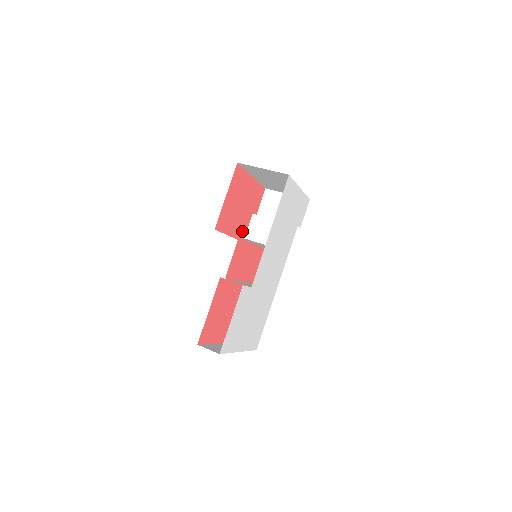
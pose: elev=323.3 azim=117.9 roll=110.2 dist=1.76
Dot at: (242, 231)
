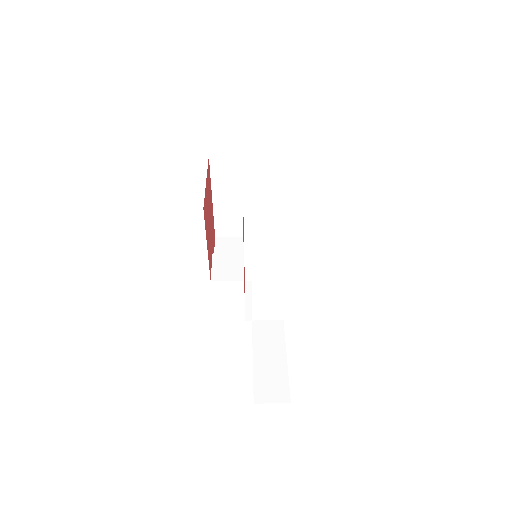
Dot at: (210, 262)
